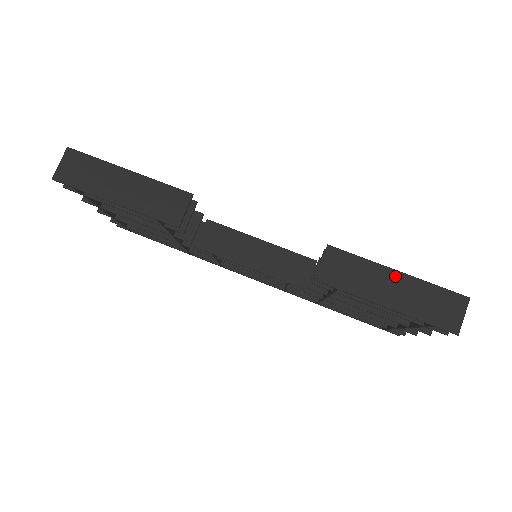
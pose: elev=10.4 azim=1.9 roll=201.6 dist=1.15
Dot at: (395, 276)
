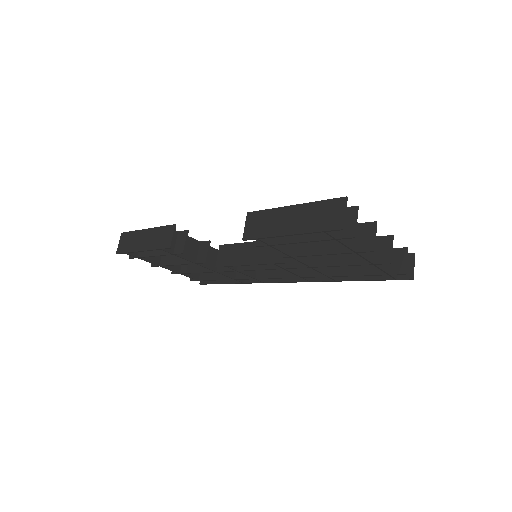
Dot at: (291, 210)
